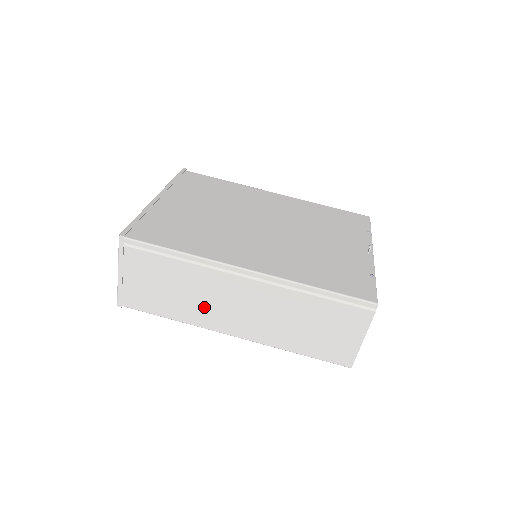
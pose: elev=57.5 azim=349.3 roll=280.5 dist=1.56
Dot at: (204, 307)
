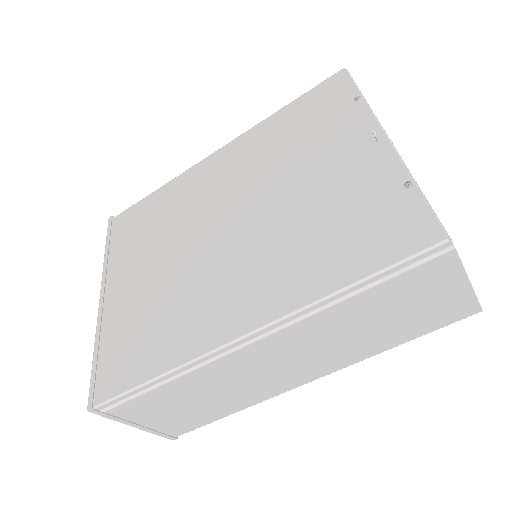
Dot at: (247, 389)
